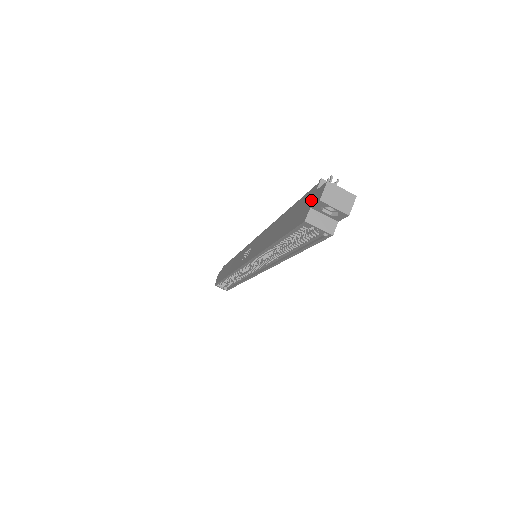
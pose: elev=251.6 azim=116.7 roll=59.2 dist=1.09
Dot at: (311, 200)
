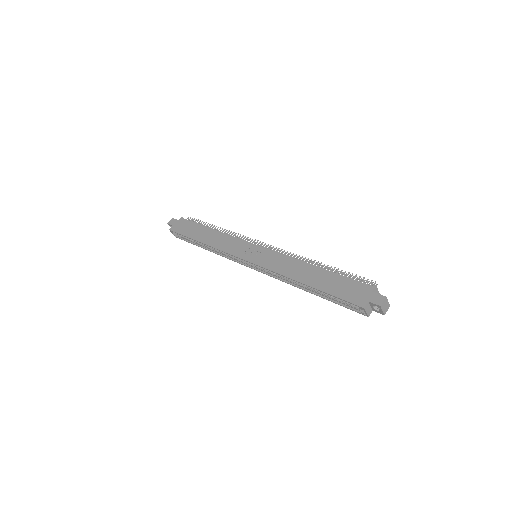
Dot at: (368, 295)
